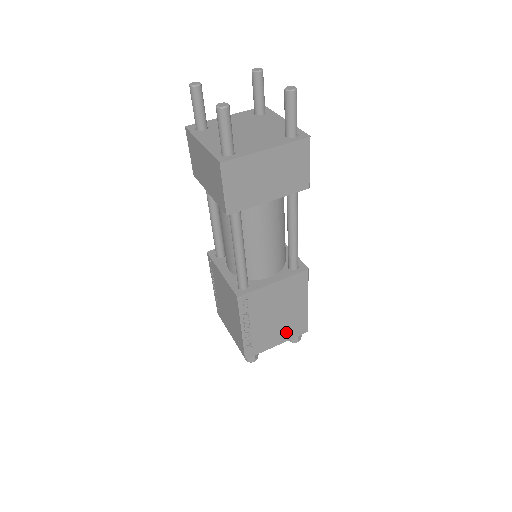
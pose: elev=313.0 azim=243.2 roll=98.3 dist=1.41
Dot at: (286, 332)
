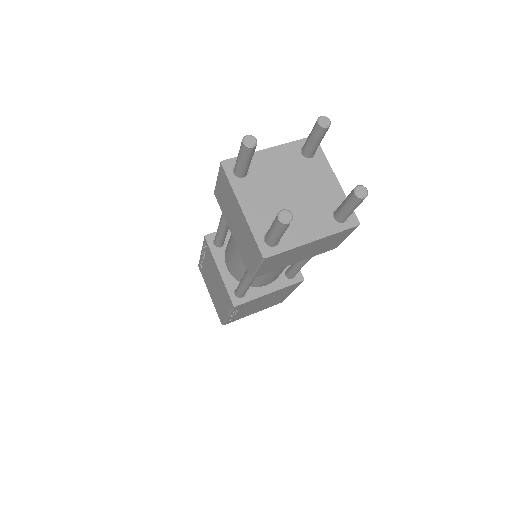
Dot at: (264, 307)
